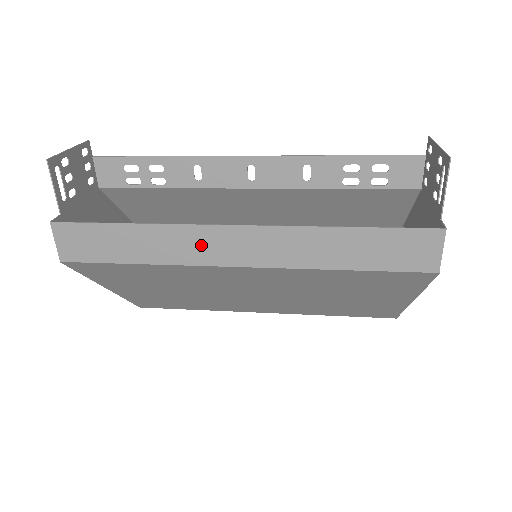
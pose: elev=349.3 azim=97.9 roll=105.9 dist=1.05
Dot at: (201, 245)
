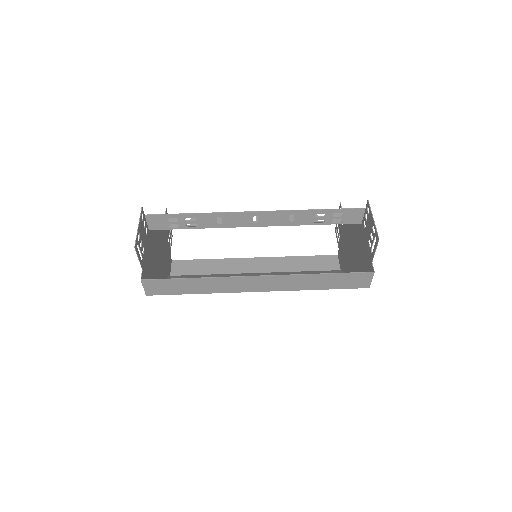
Dot at: (236, 285)
